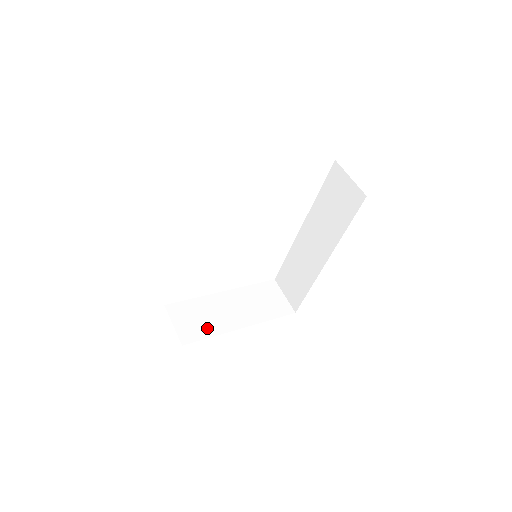
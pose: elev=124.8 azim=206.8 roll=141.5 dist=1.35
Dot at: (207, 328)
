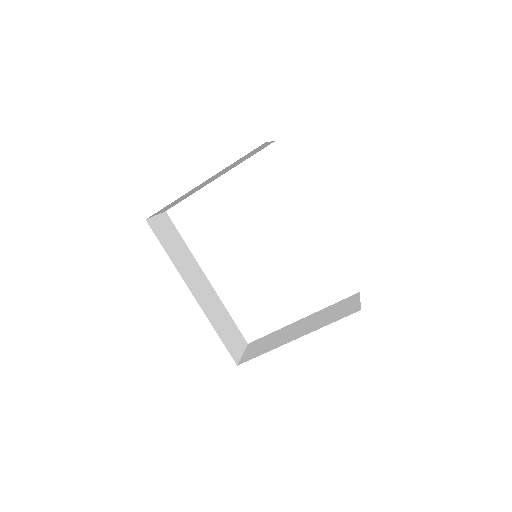
Dot at: (266, 349)
